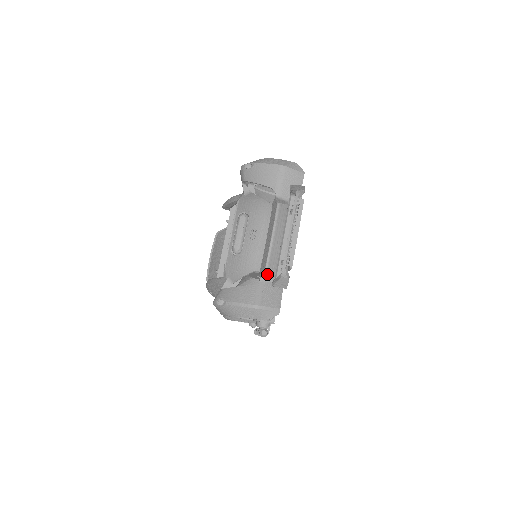
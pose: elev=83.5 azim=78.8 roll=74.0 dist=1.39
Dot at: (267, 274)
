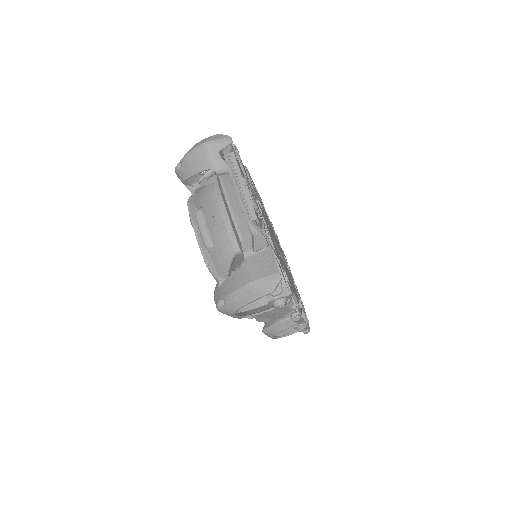
Dot at: (247, 247)
